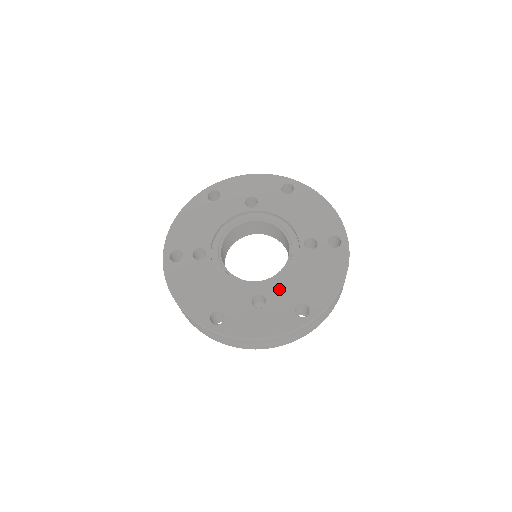
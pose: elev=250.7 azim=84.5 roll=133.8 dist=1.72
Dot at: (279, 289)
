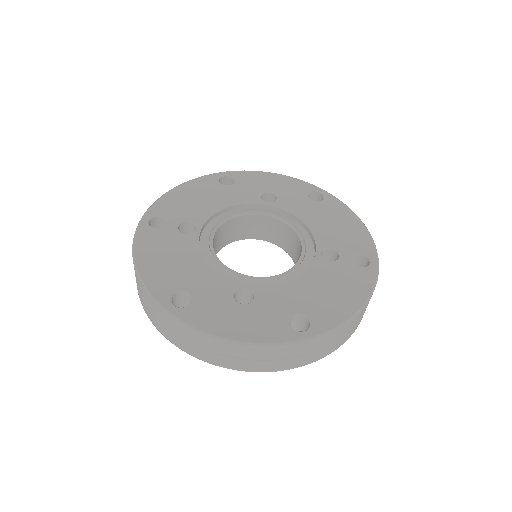
Dot at: (275, 290)
